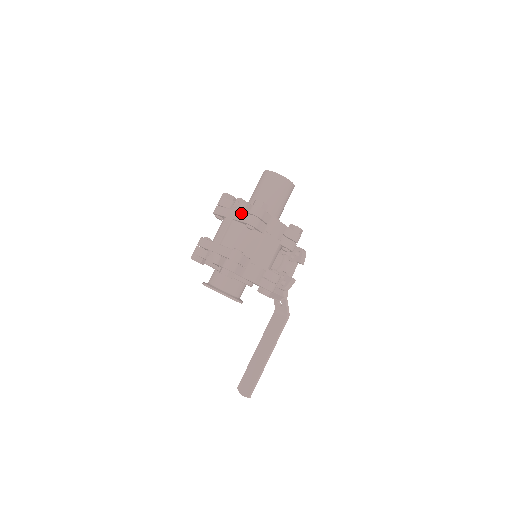
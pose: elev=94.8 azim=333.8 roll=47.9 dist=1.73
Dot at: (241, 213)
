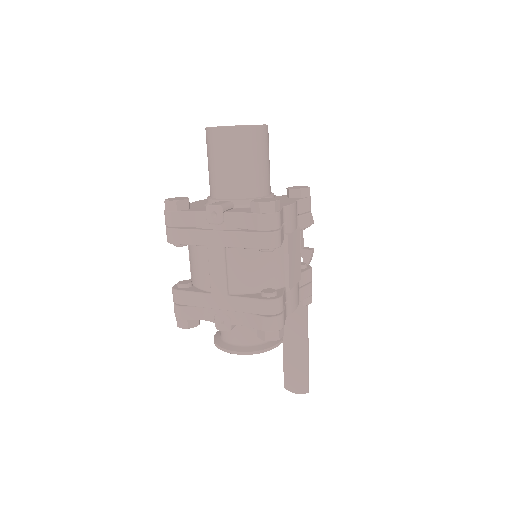
Dot at: (240, 234)
